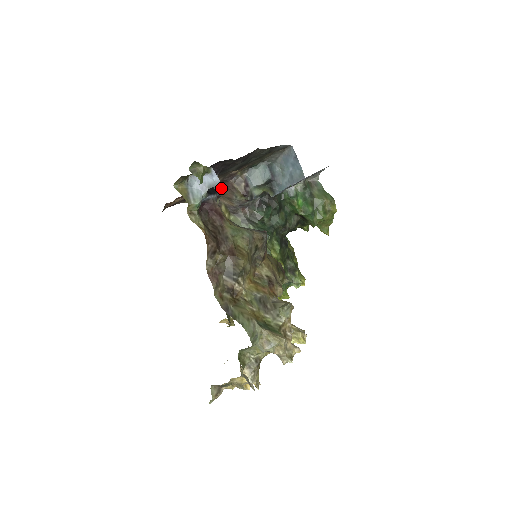
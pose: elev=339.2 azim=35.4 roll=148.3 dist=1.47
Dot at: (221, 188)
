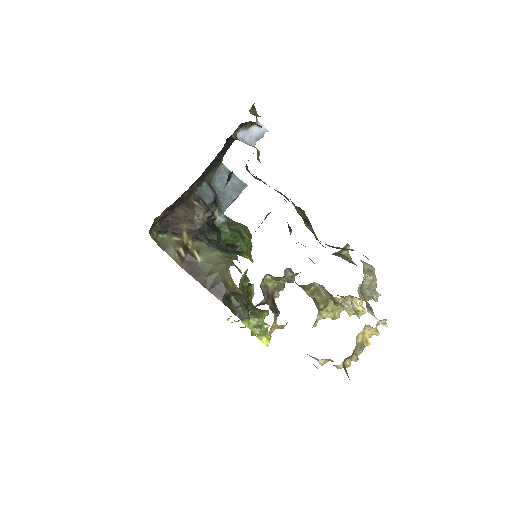
Dot at: (183, 208)
